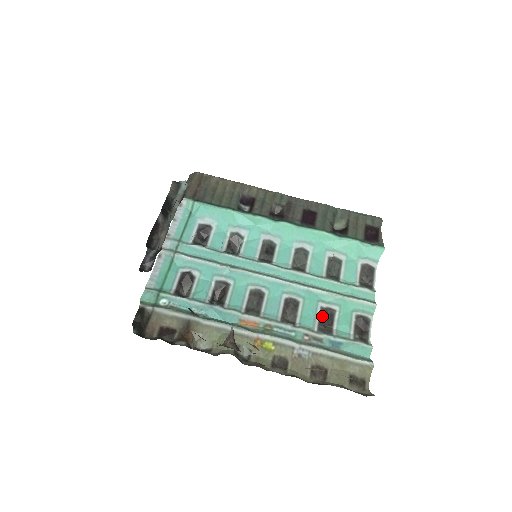
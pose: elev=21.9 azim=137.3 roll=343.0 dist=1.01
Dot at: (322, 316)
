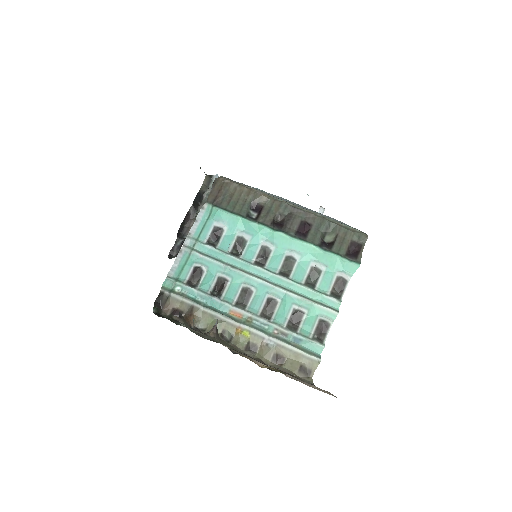
Dot at: (293, 316)
